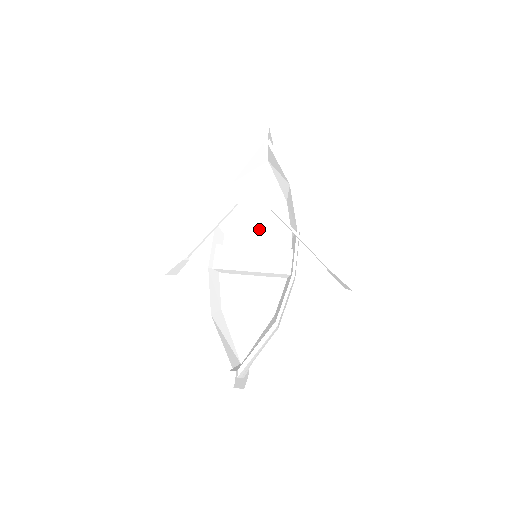
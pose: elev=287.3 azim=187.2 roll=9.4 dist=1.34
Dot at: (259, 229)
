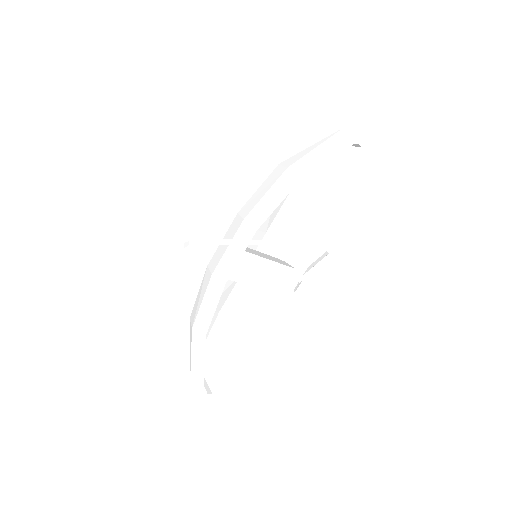
Dot at: (272, 222)
